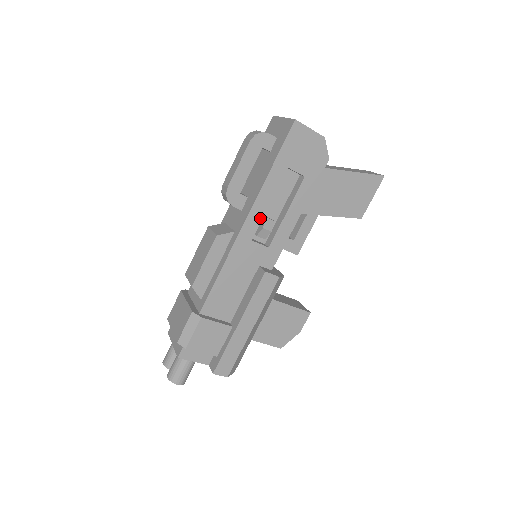
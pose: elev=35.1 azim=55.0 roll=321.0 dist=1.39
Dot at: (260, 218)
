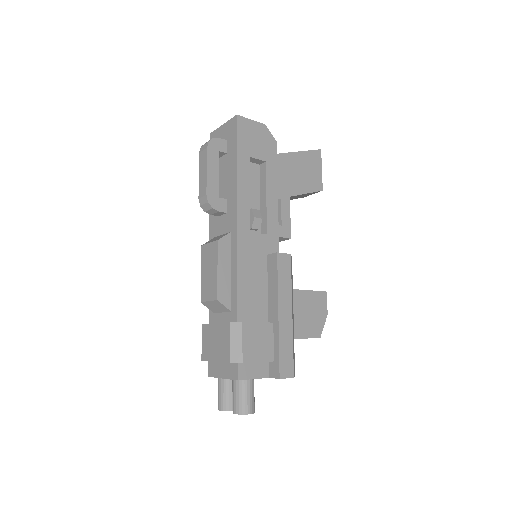
Dot at: (248, 209)
